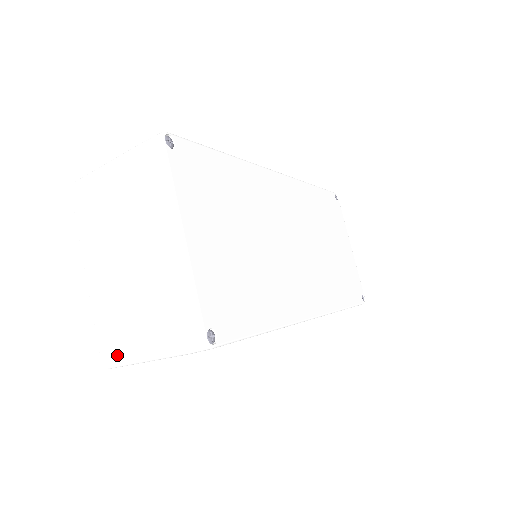
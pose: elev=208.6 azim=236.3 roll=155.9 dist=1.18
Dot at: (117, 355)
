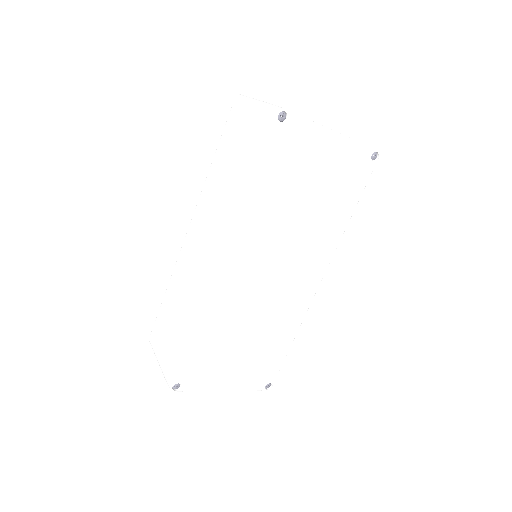
Dot at: occluded
